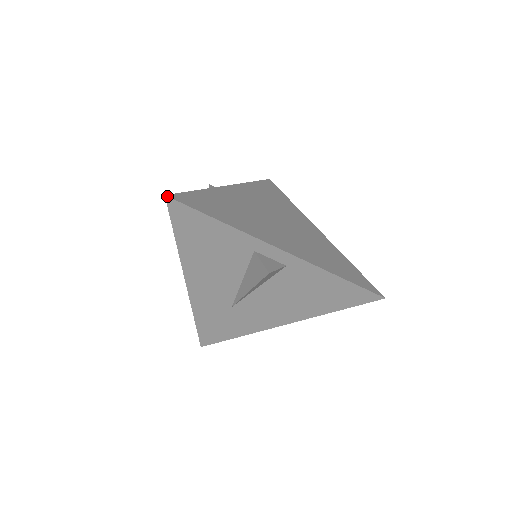
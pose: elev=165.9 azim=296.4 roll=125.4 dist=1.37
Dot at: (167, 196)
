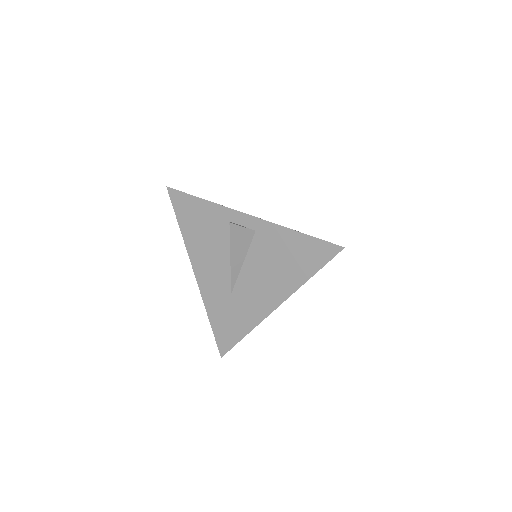
Dot at: (168, 187)
